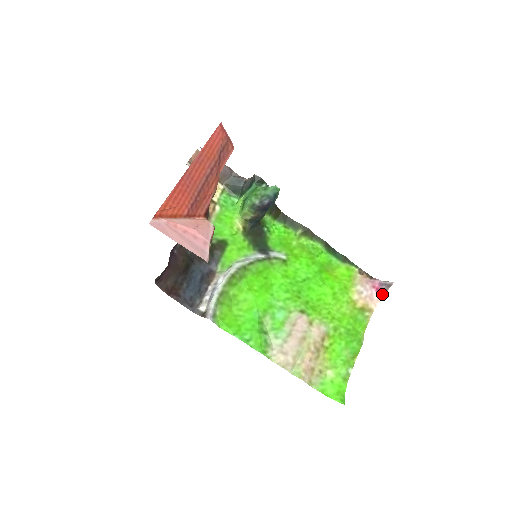
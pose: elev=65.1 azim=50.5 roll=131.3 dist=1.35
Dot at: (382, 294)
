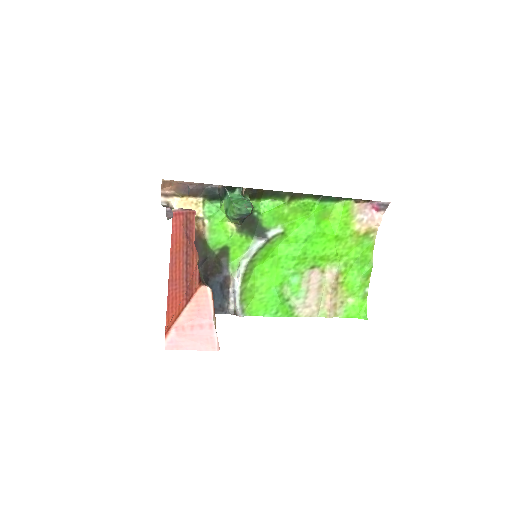
Dot at: (382, 213)
